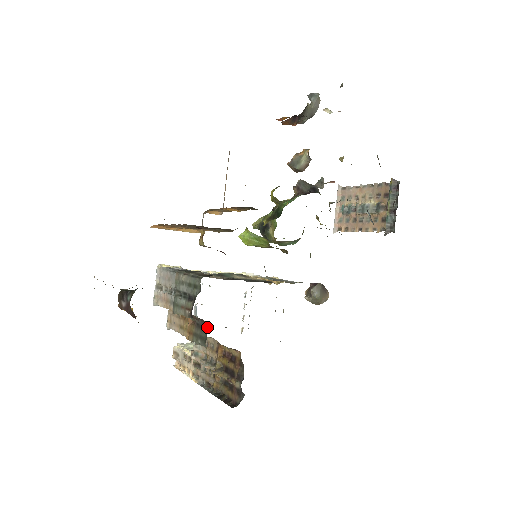
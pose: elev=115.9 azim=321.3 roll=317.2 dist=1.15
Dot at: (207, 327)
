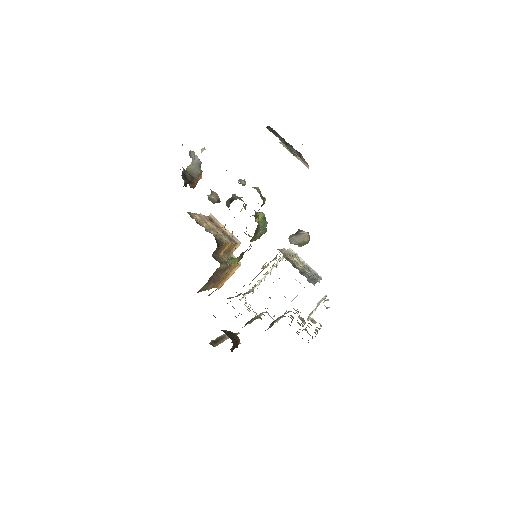
Dot at: occluded
